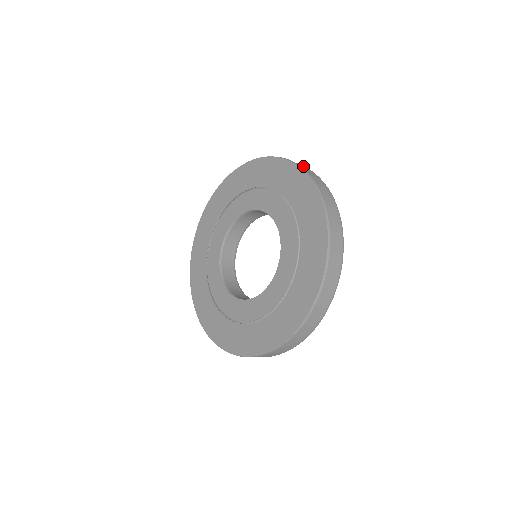
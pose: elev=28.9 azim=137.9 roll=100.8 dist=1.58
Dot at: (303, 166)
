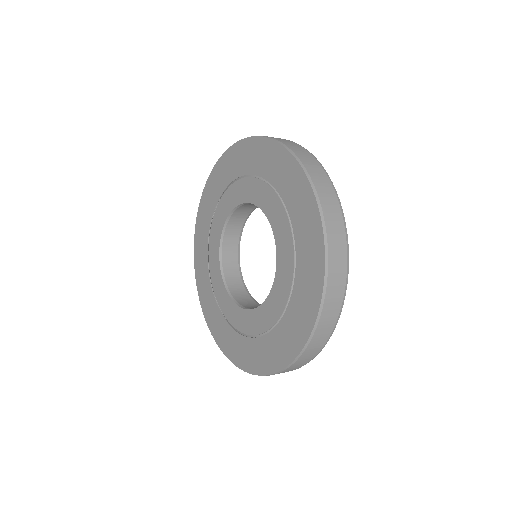
Dot at: (318, 171)
